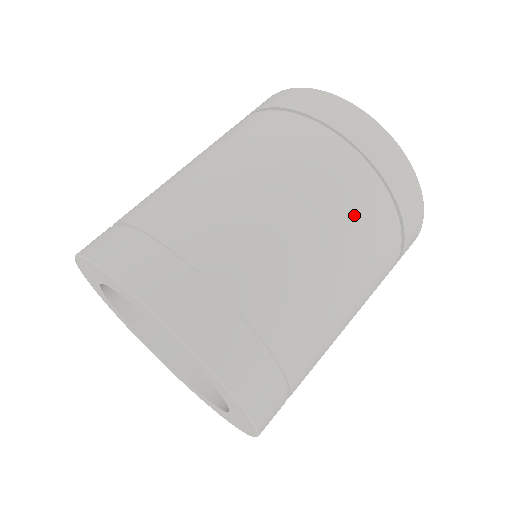
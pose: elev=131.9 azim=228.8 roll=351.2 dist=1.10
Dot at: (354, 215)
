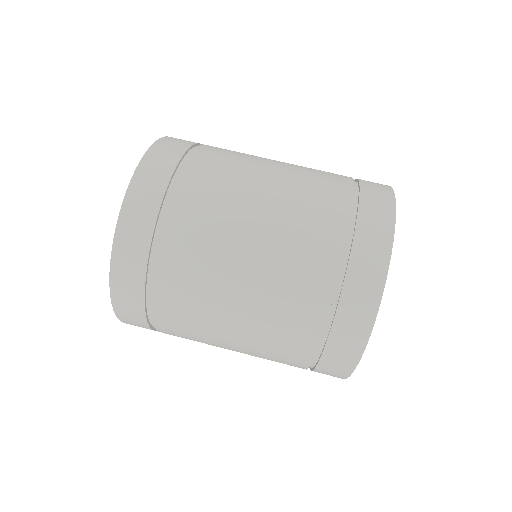
Dot at: (298, 247)
